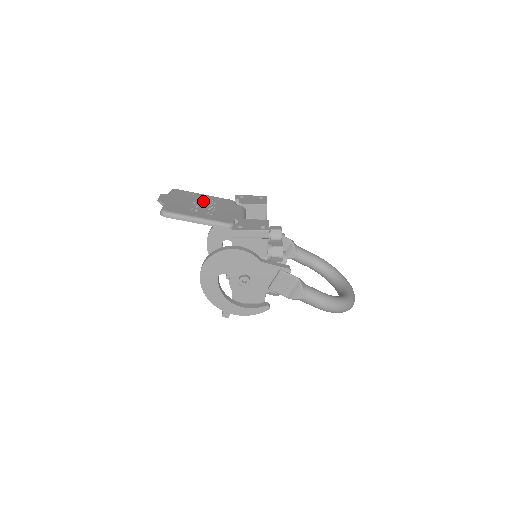
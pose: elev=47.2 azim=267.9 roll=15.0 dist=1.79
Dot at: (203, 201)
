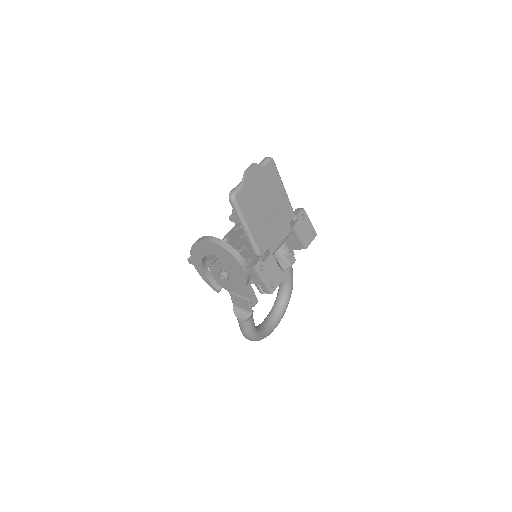
Dot at: (274, 201)
